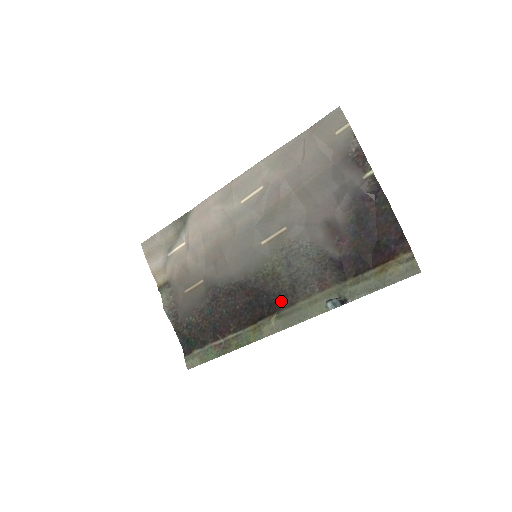
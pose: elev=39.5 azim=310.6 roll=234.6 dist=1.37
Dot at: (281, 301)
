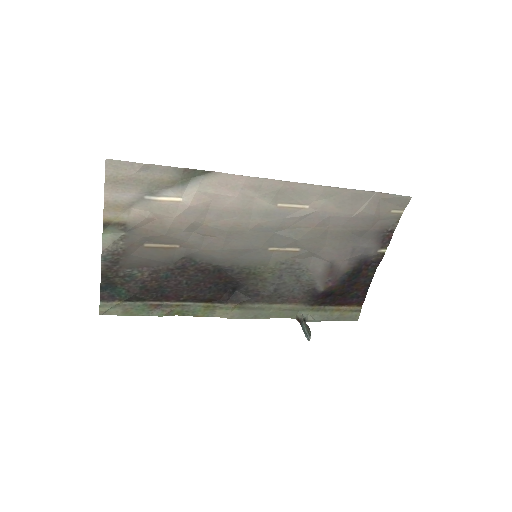
Dot at: (249, 296)
